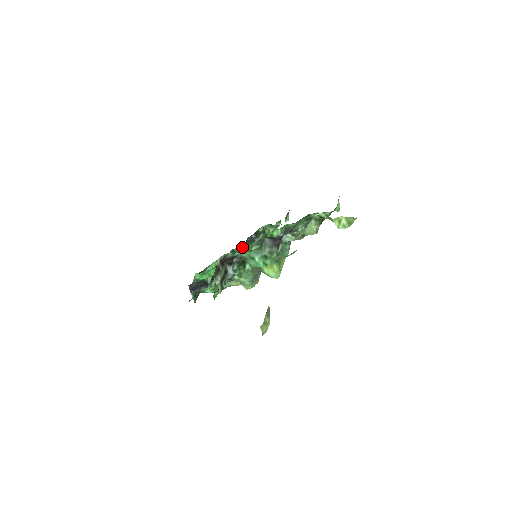
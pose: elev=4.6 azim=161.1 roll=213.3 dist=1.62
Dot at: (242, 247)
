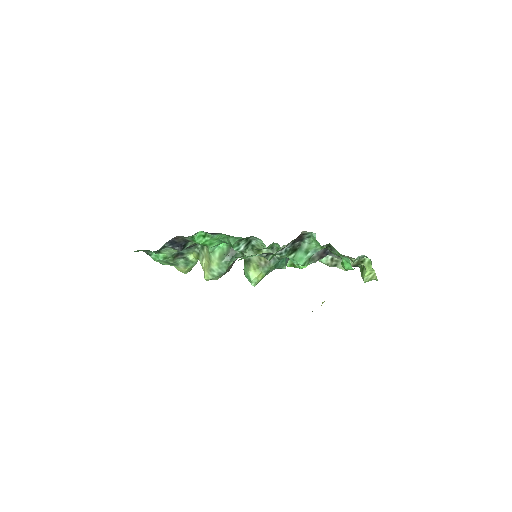
Dot at: (253, 241)
